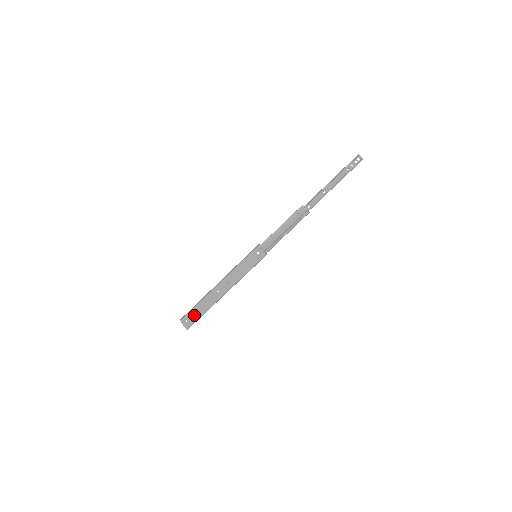
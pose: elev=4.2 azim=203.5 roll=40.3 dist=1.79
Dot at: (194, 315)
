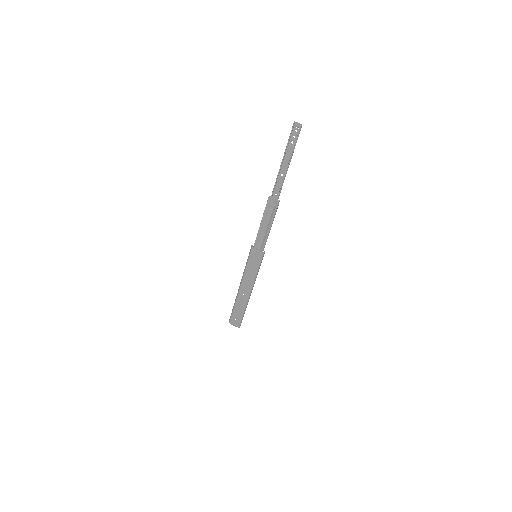
Dot at: (237, 317)
